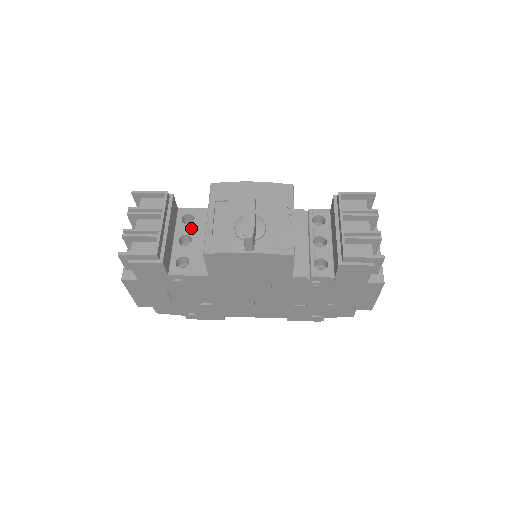
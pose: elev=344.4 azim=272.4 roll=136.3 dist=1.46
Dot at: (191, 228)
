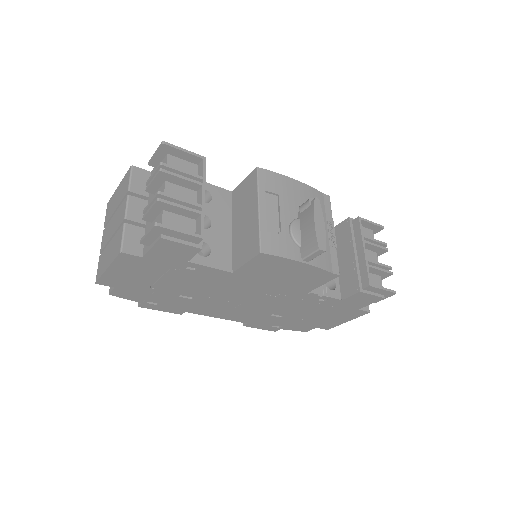
Dot at: (209, 208)
